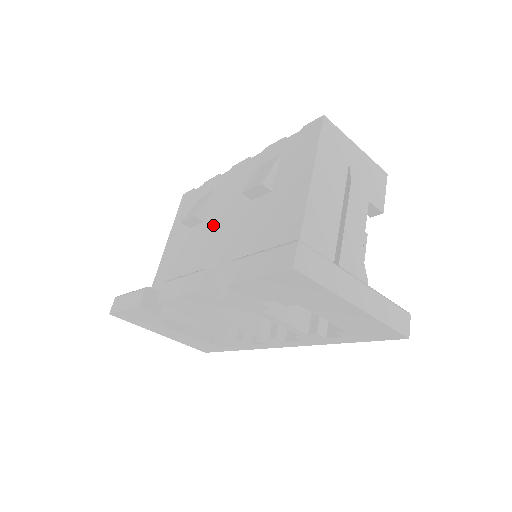
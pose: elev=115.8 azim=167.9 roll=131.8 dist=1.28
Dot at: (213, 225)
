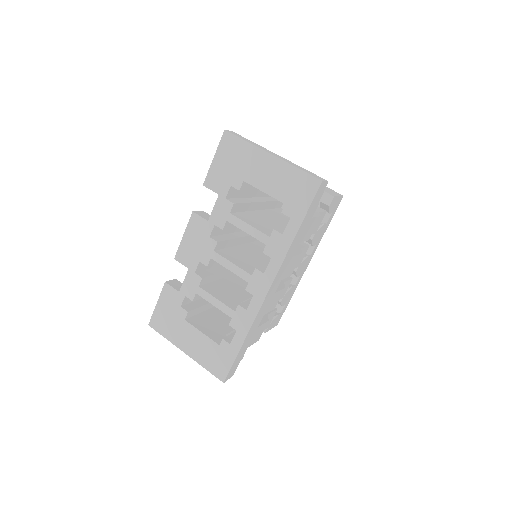
Dot at: occluded
